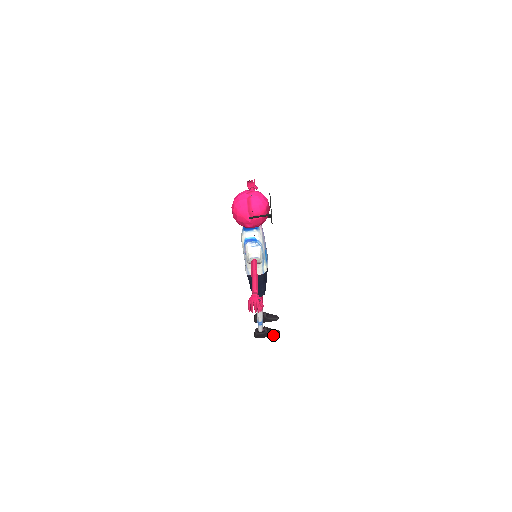
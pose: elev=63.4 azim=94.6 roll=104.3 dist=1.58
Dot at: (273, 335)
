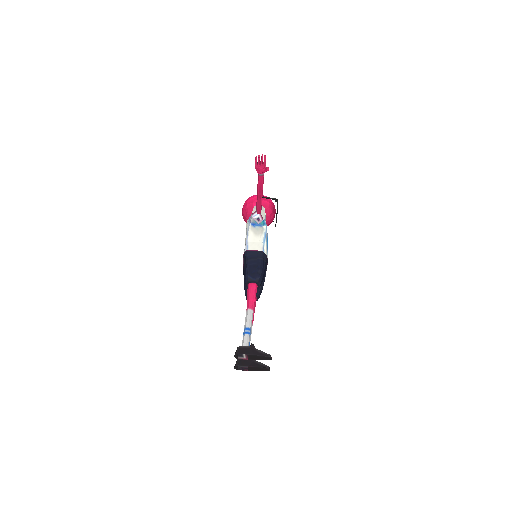
Dot at: (262, 354)
